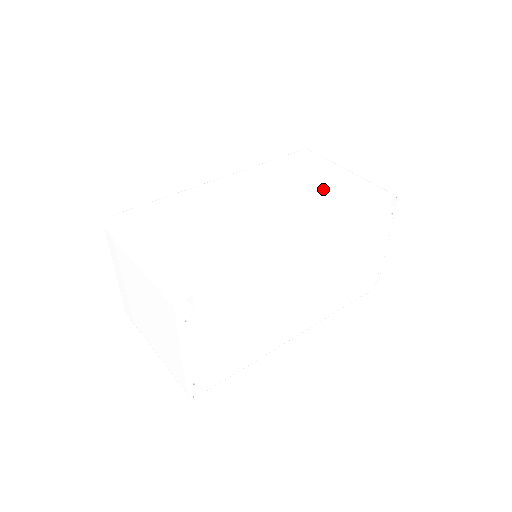
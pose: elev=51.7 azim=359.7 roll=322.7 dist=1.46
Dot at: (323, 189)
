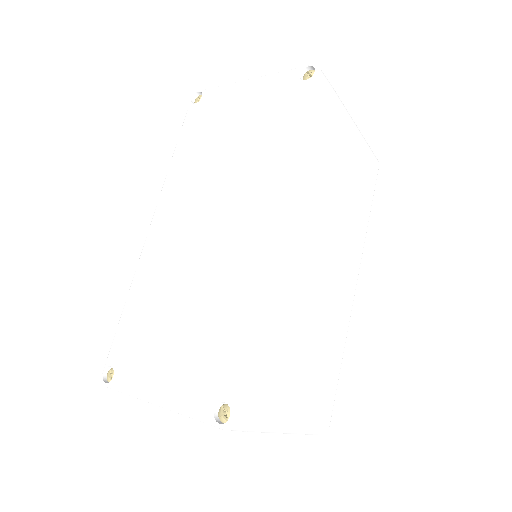
Dot at: (351, 187)
